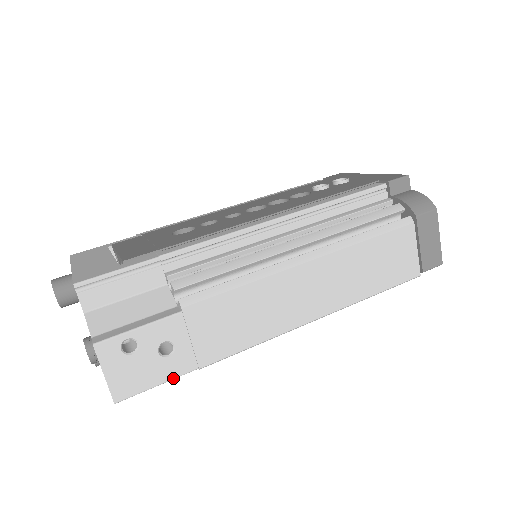
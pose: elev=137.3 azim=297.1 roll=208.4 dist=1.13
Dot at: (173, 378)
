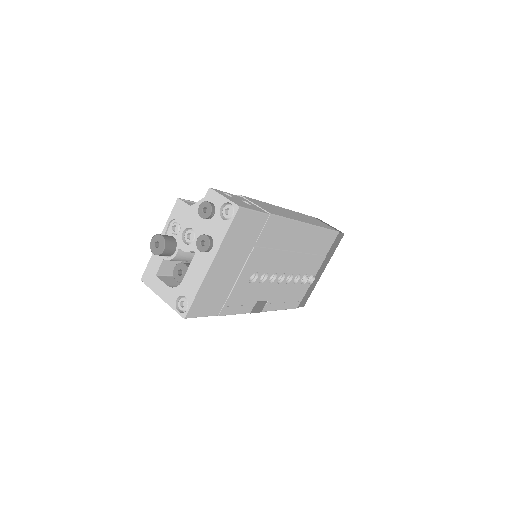
Dot at: (260, 212)
